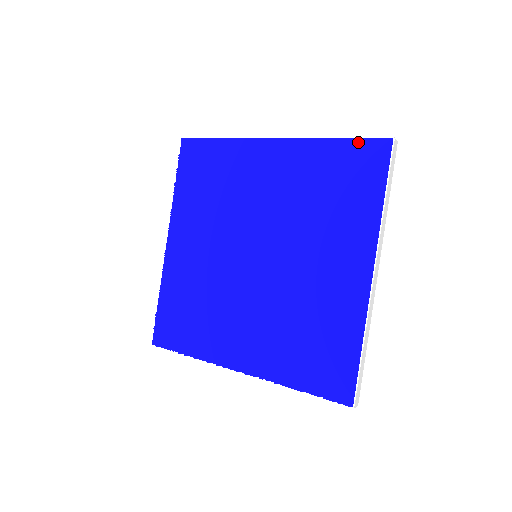
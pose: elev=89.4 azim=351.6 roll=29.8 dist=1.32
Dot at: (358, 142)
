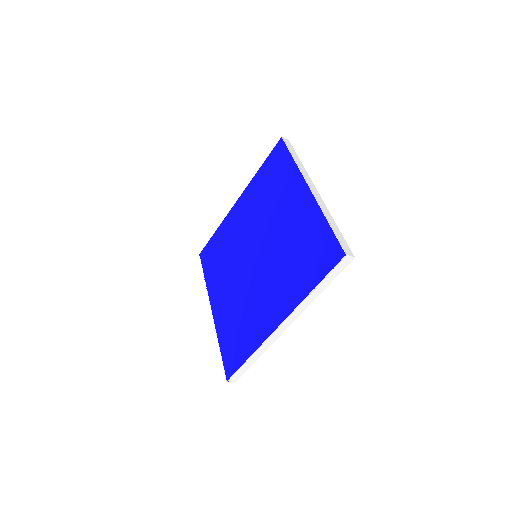
Dot at: (270, 156)
